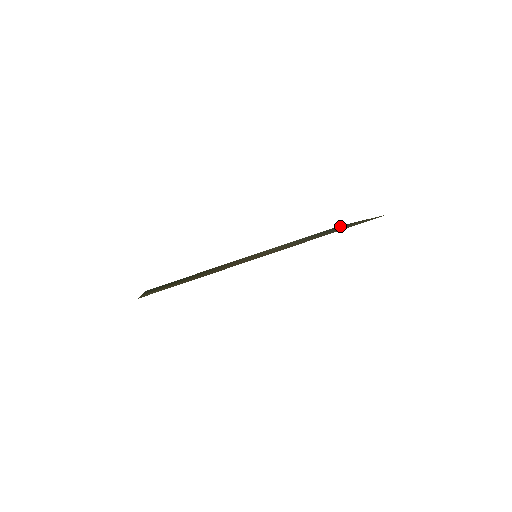
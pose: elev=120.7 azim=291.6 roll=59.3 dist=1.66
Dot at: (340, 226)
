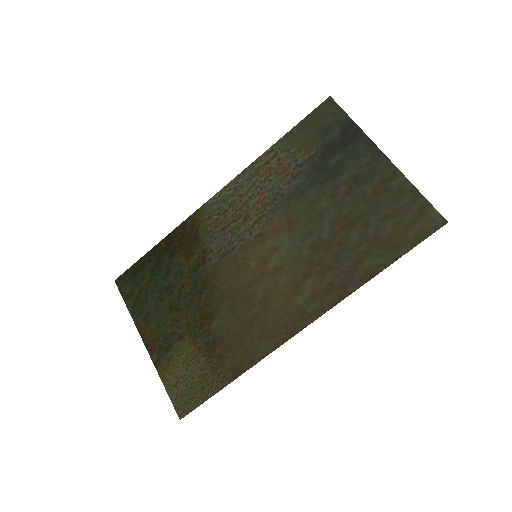
Dot at: (346, 131)
